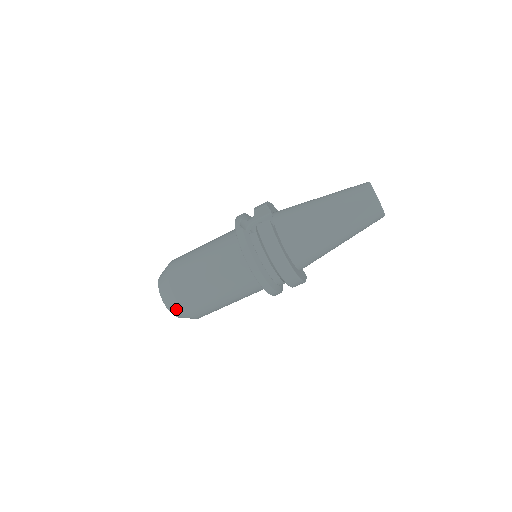
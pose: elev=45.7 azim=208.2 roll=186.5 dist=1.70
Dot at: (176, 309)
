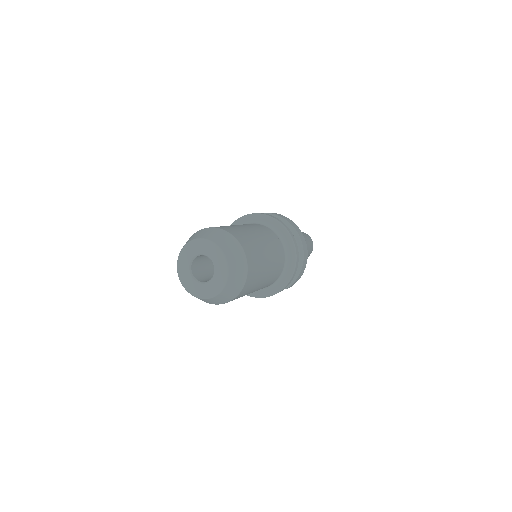
Dot at: (235, 251)
